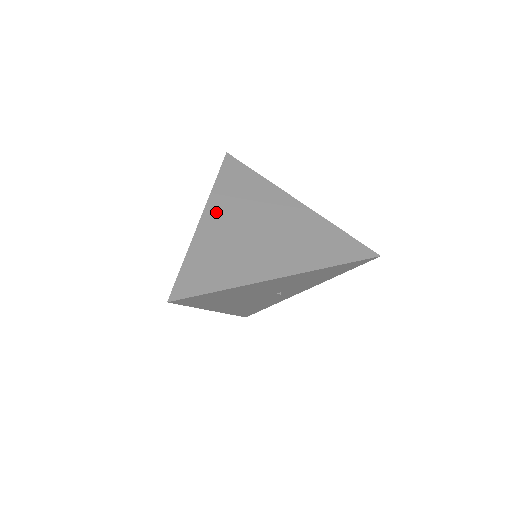
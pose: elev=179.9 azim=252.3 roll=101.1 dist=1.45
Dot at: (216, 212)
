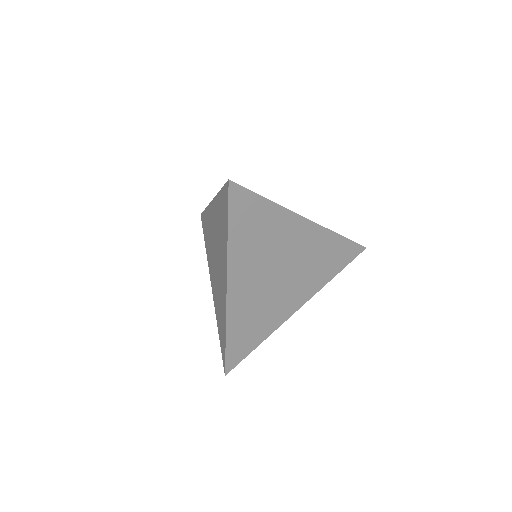
Dot at: (239, 277)
